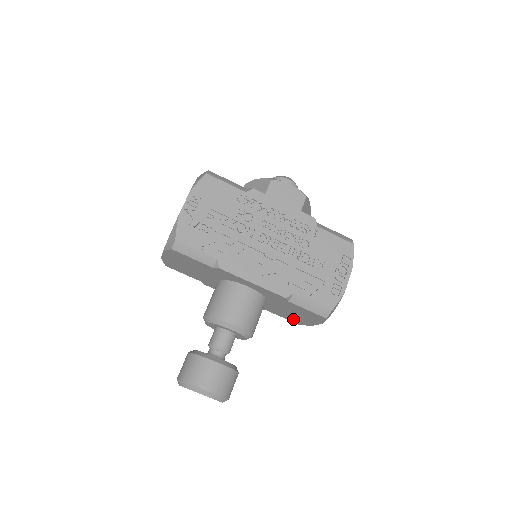
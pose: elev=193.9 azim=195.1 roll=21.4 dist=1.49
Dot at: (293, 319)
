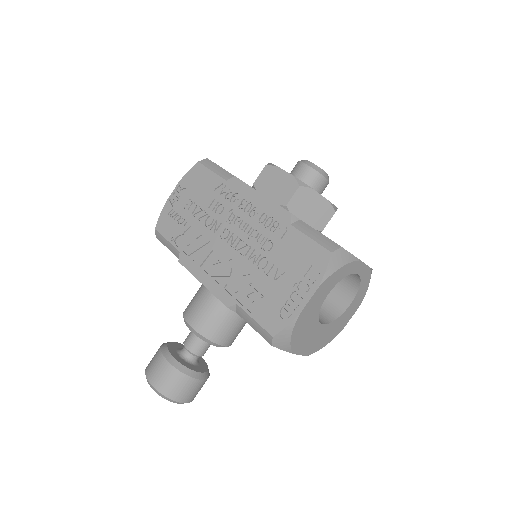
Dot at: occluded
